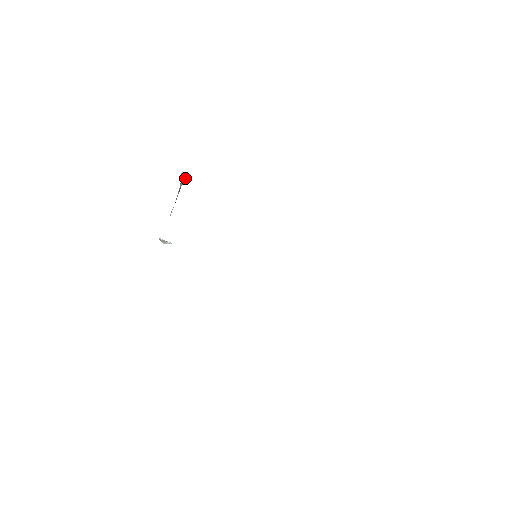
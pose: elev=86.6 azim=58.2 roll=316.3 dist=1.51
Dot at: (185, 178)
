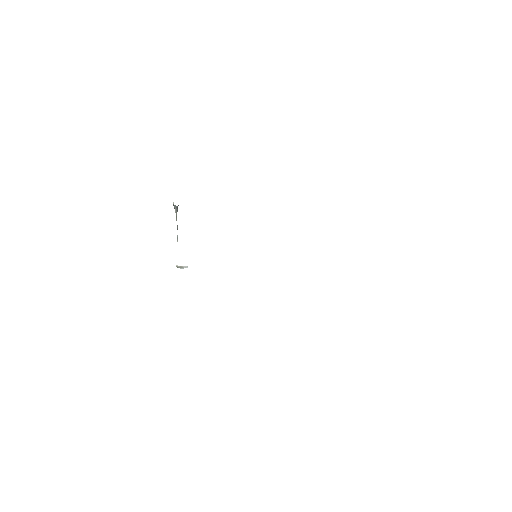
Dot at: (177, 206)
